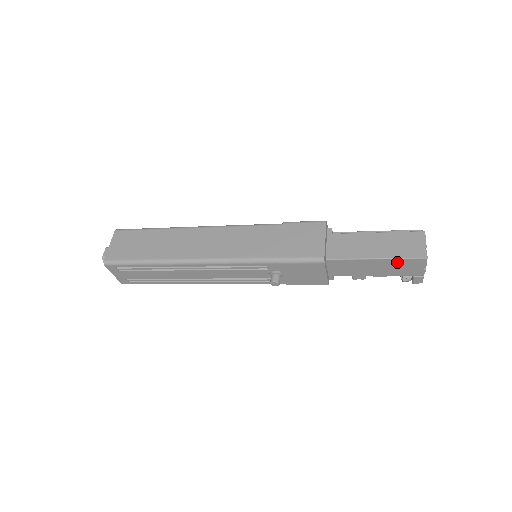
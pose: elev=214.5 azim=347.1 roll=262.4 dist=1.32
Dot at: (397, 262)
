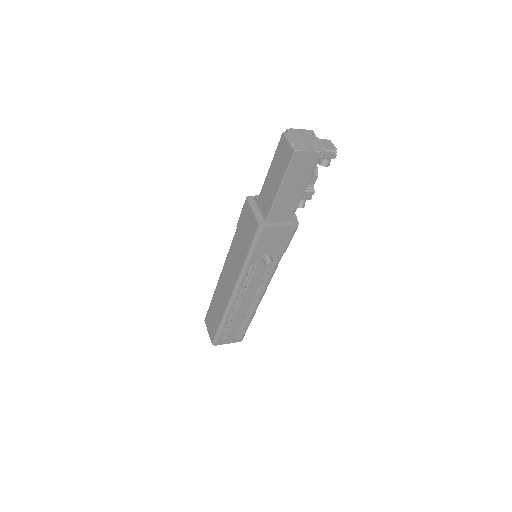
Dot at: (291, 173)
